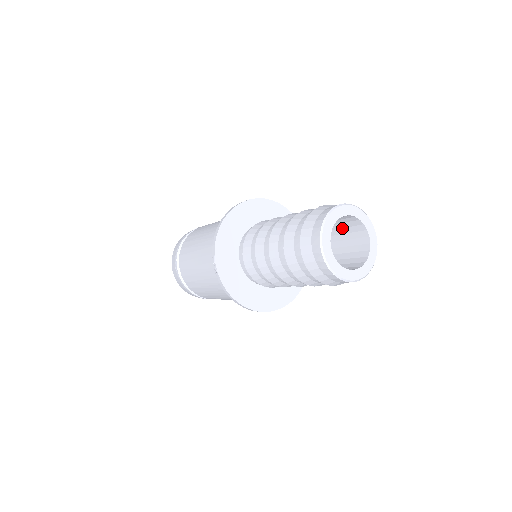
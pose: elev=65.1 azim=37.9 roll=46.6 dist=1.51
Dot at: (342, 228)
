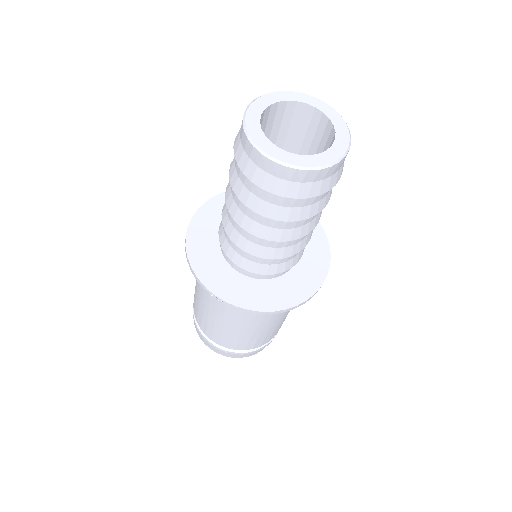
Dot at: (287, 133)
